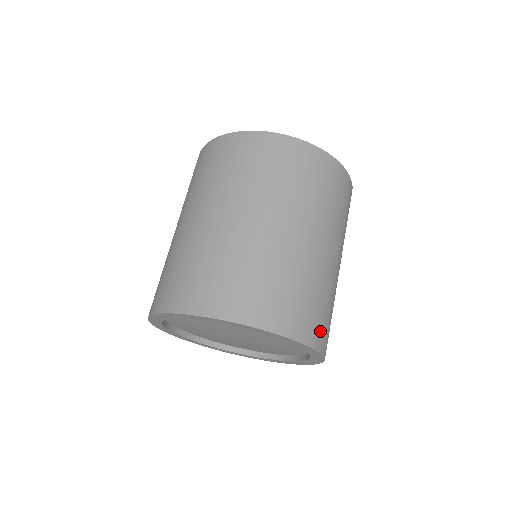
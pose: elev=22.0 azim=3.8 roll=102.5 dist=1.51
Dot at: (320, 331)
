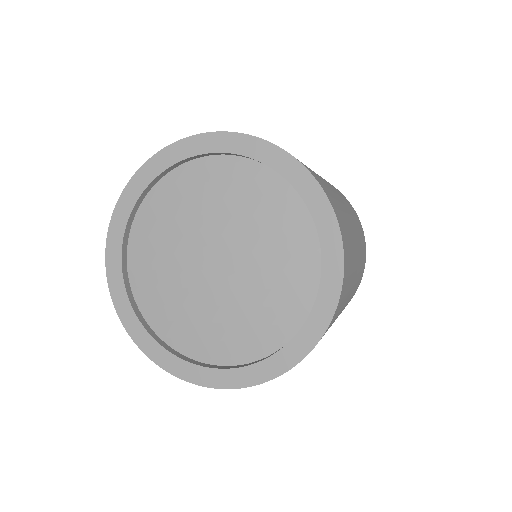
Dot at: occluded
